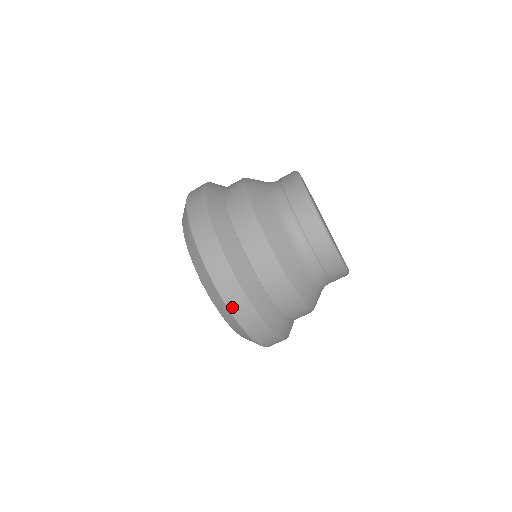
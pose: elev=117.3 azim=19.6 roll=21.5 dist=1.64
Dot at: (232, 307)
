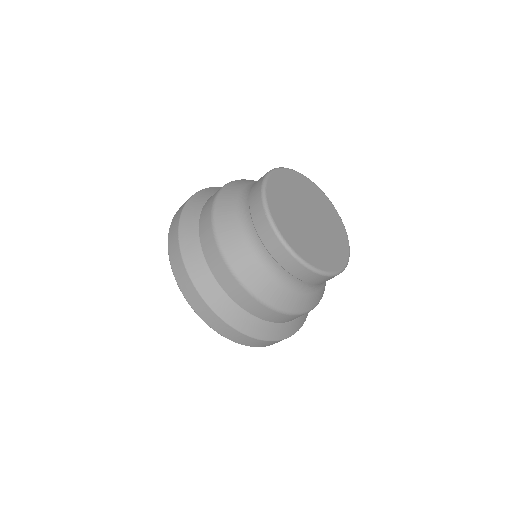
Dot at: (221, 332)
